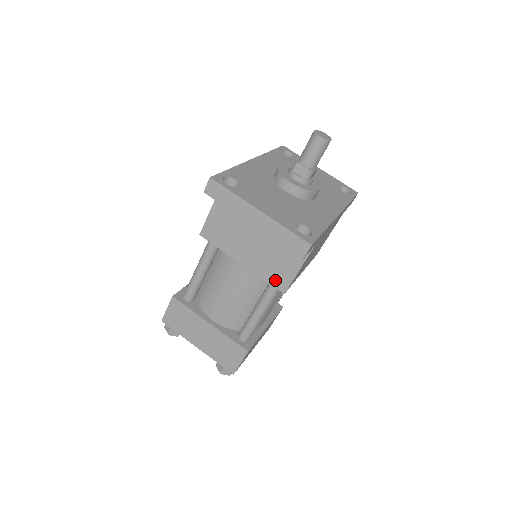
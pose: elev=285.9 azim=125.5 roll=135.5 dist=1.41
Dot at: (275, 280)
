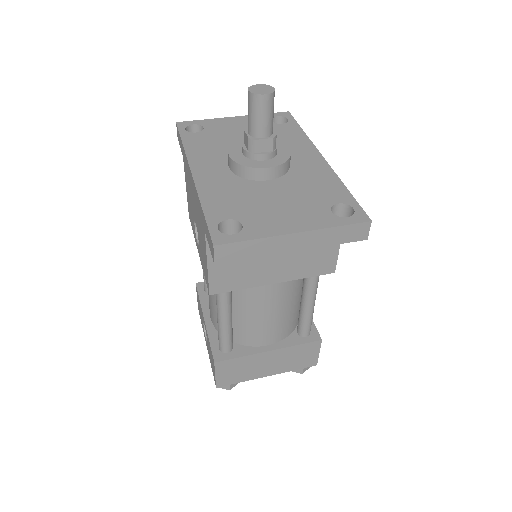
Dot at: (319, 269)
